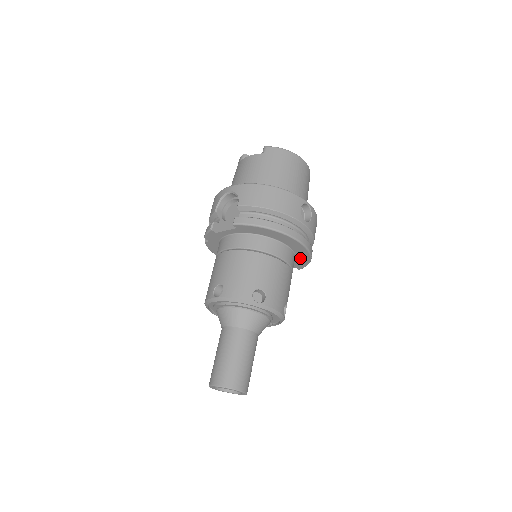
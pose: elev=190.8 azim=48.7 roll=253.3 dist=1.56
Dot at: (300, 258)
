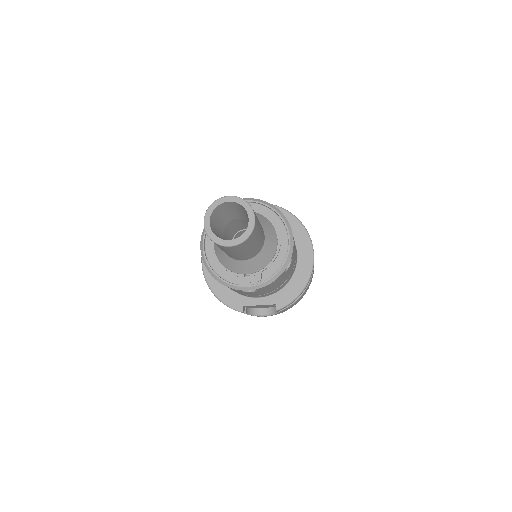
Dot at: (294, 283)
